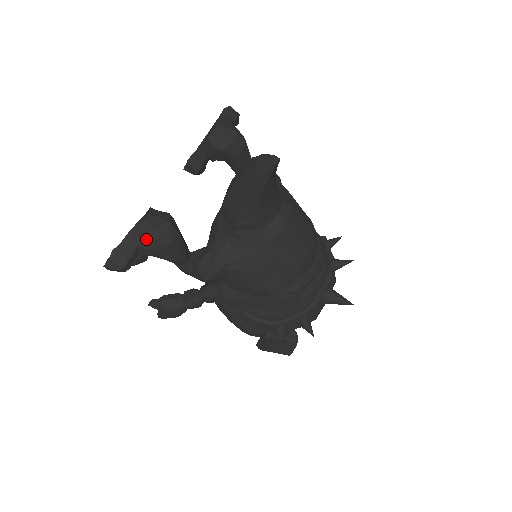
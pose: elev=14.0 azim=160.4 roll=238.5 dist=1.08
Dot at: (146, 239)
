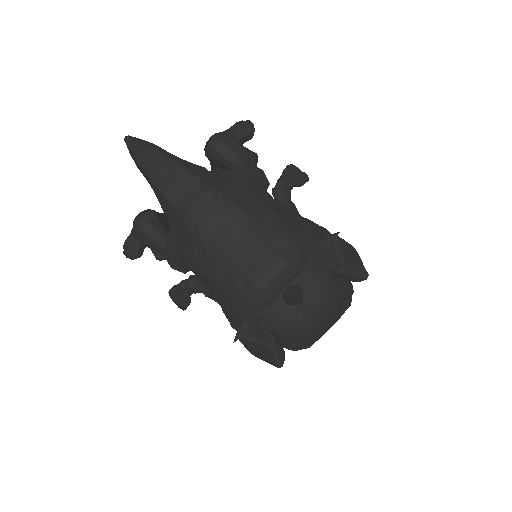
Dot at: (134, 230)
